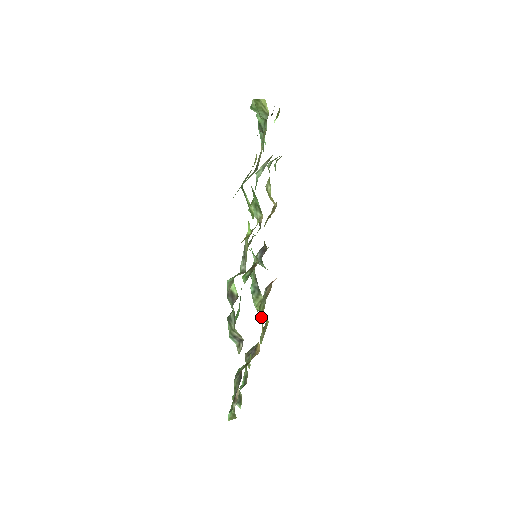
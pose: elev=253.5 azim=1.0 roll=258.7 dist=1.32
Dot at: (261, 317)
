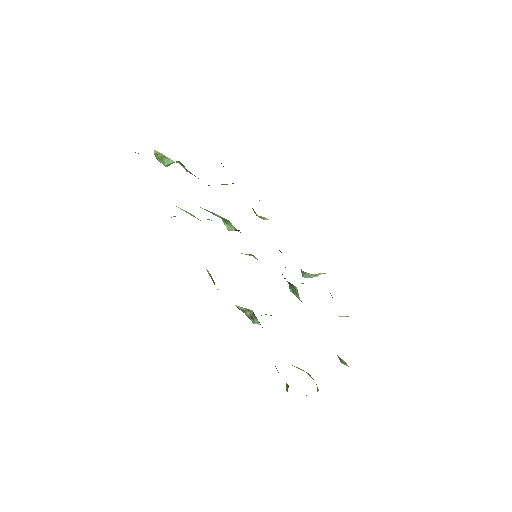
Dot at: occluded
